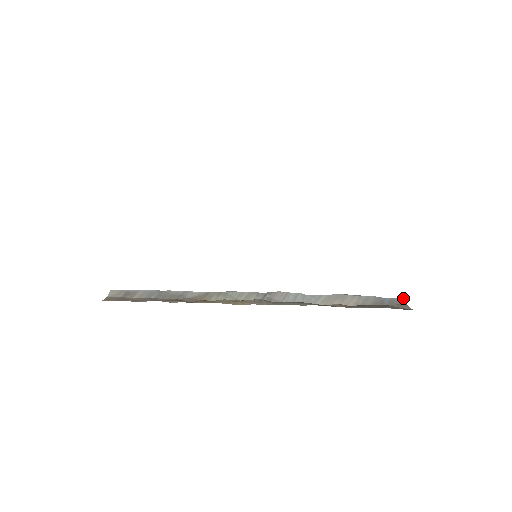
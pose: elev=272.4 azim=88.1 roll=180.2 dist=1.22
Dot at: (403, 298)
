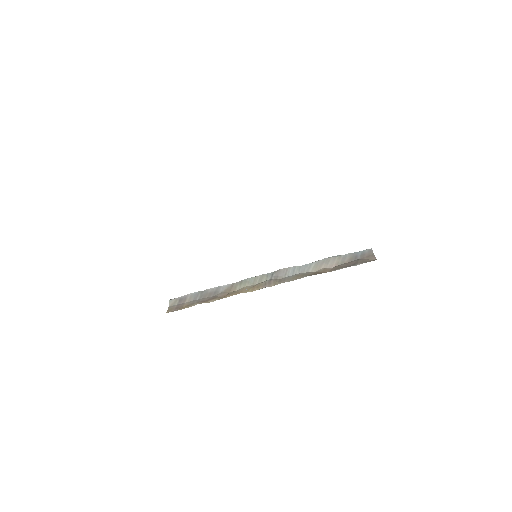
Dot at: (371, 249)
